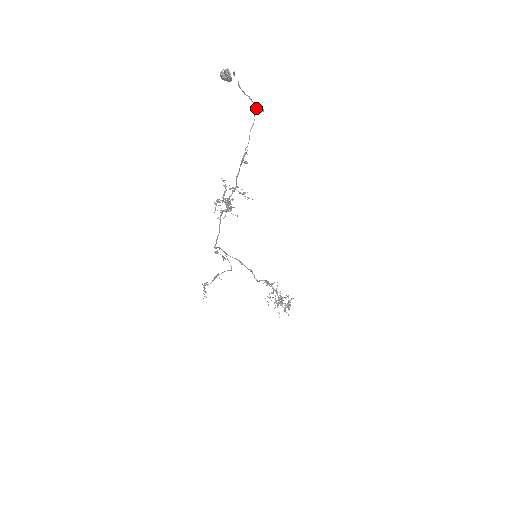
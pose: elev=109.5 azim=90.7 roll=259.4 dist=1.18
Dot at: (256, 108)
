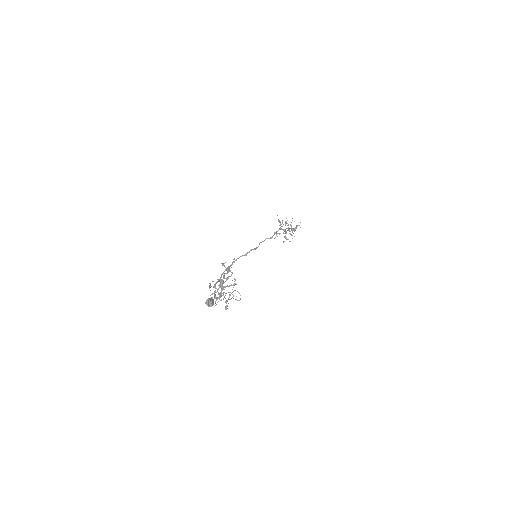
Dot at: (237, 291)
